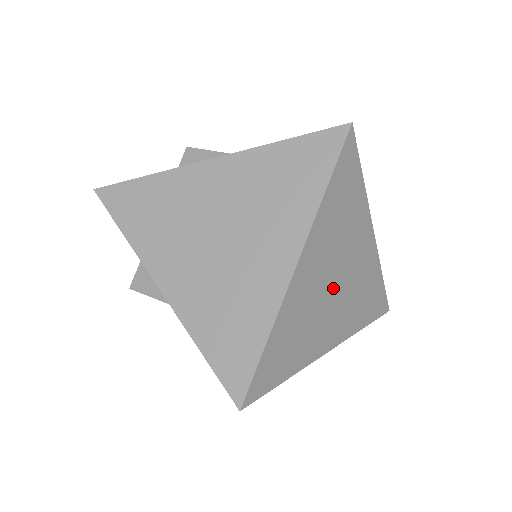
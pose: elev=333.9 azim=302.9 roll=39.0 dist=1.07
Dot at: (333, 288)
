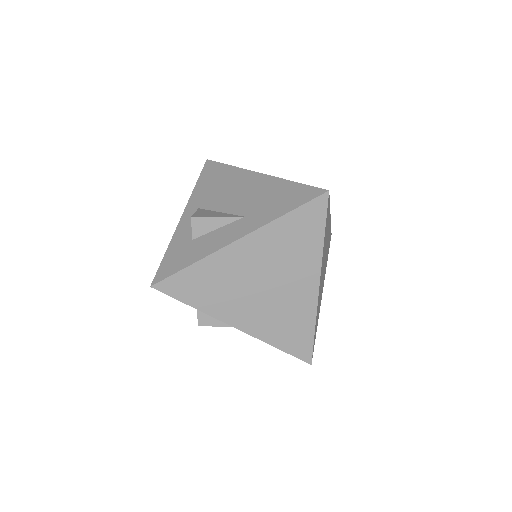
Dot at: occluded
